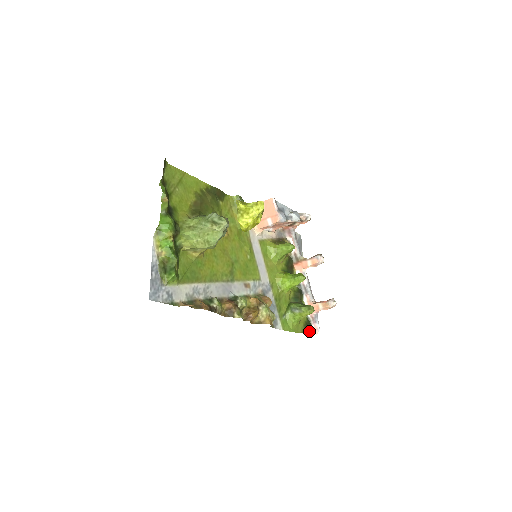
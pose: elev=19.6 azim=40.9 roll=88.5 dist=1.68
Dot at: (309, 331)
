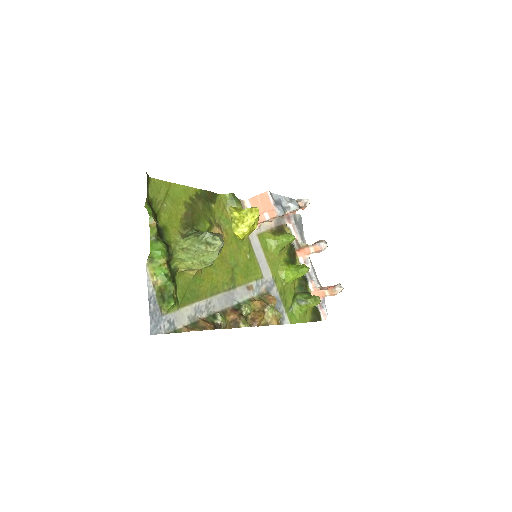
Dot at: (317, 318)
